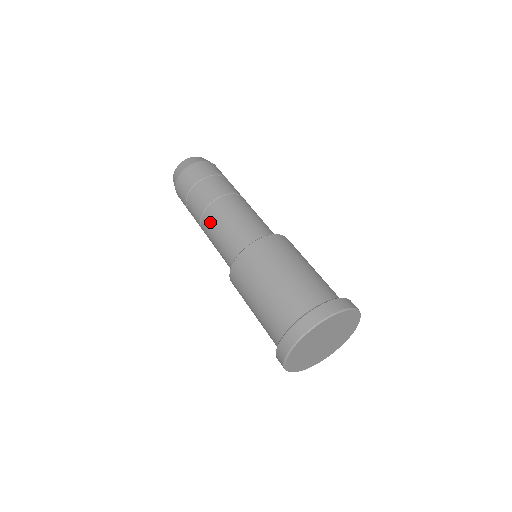
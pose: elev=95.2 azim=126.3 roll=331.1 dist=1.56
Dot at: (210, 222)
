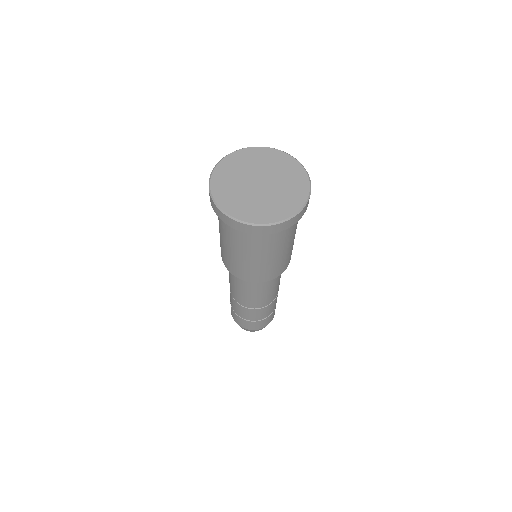
Dot at: occluded
